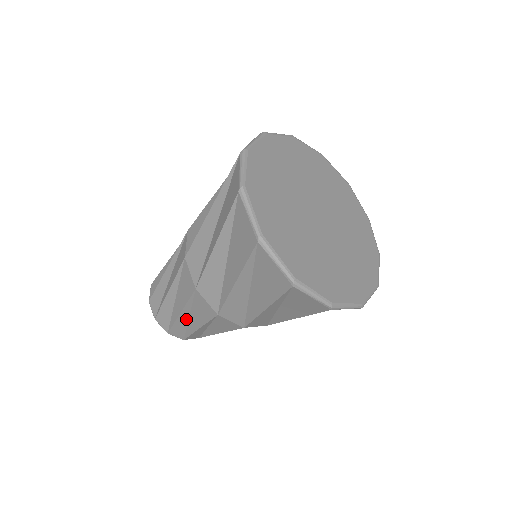
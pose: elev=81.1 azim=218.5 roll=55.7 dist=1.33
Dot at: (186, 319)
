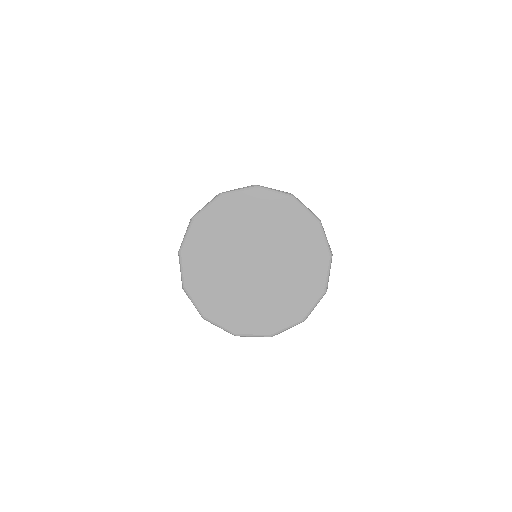
Dot at: occluded
